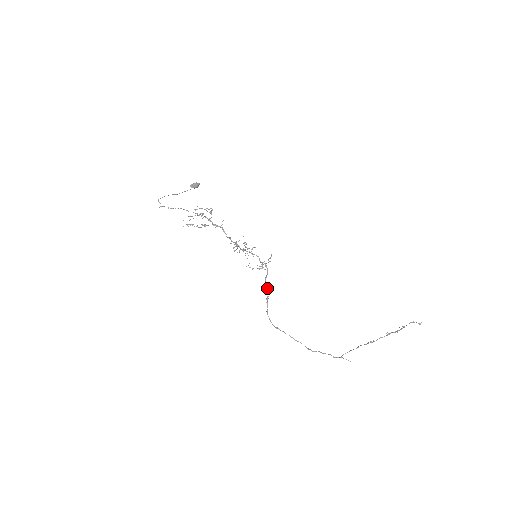
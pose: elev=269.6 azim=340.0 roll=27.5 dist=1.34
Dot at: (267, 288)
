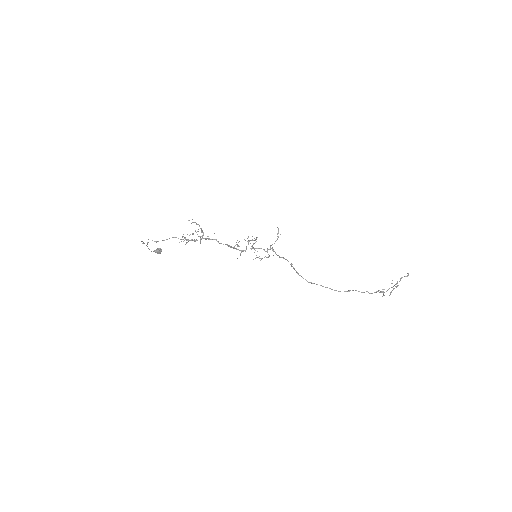
Dot at: (286, 259)
